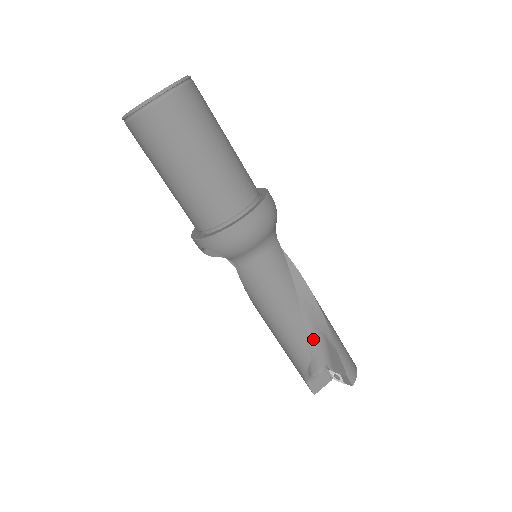
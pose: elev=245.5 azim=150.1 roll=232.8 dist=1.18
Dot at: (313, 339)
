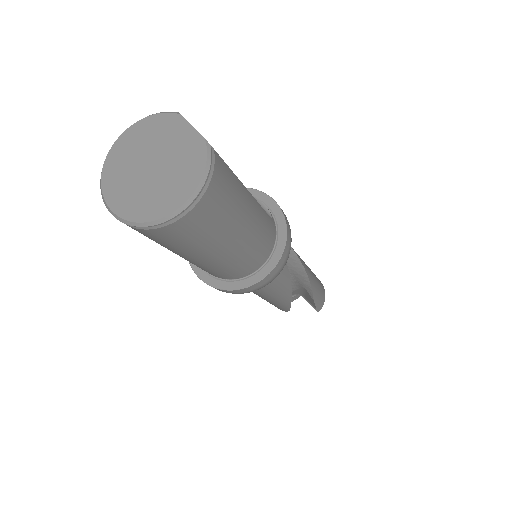
Dot at: (294, 287)
